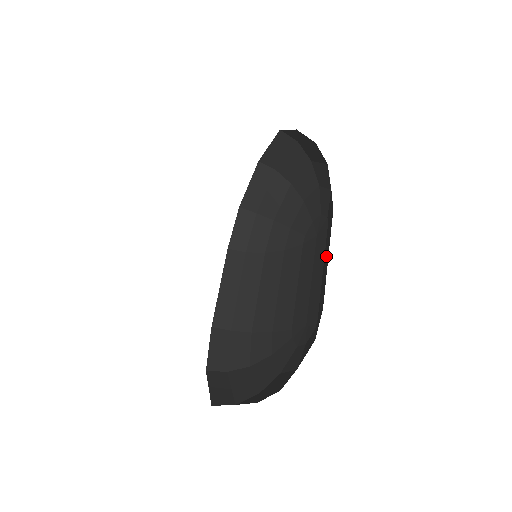
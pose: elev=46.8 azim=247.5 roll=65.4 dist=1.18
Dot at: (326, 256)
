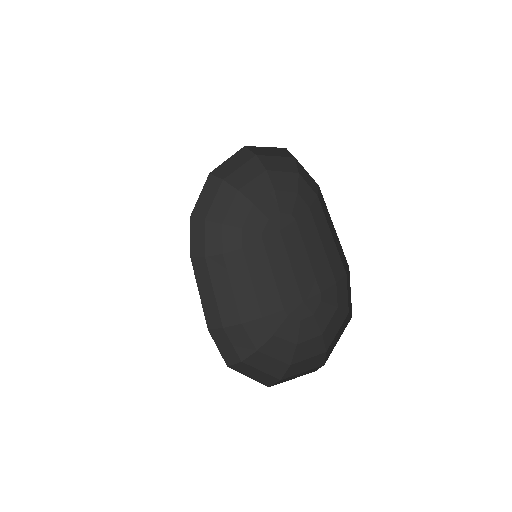
Dot at: (313, 244)
